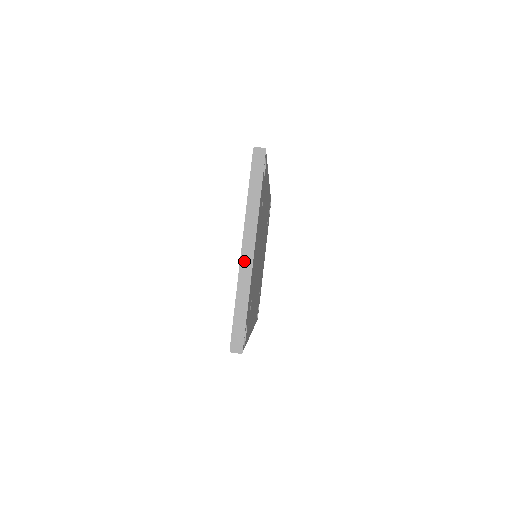
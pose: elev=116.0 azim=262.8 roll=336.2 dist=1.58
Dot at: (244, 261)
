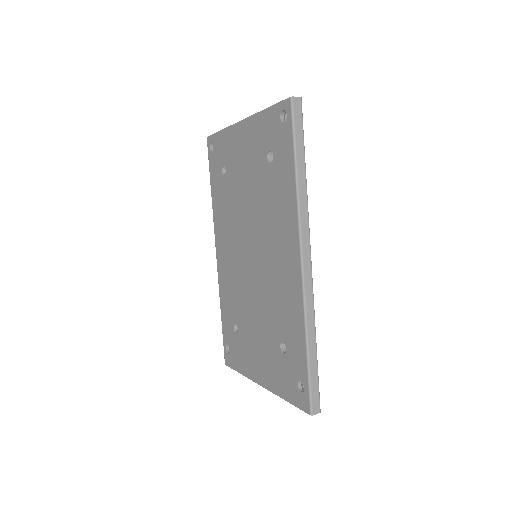
Dot at: occluded
